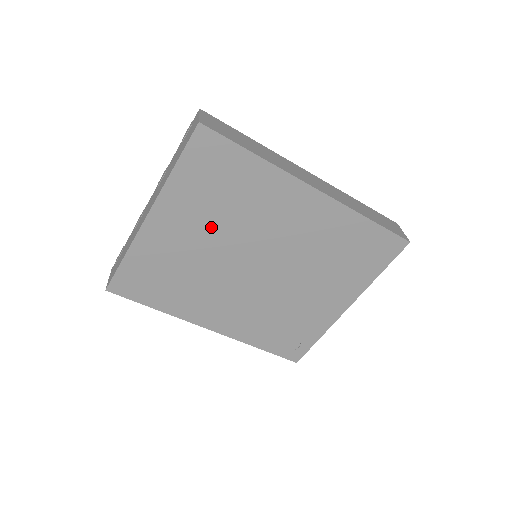
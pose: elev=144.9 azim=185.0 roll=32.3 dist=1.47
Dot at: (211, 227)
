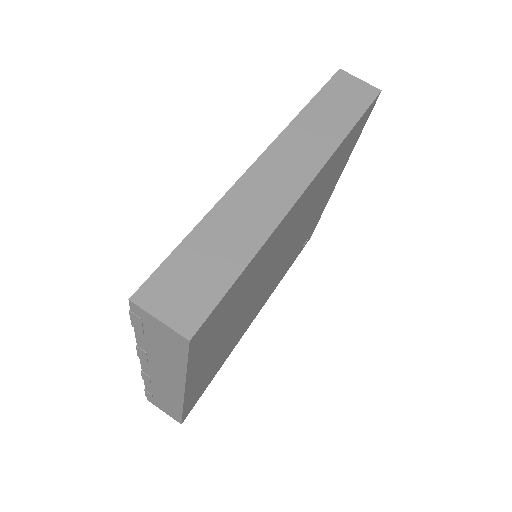
Dot at: (234, 319)
